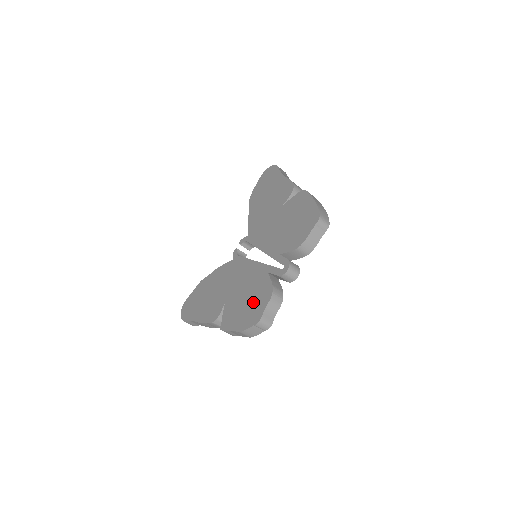
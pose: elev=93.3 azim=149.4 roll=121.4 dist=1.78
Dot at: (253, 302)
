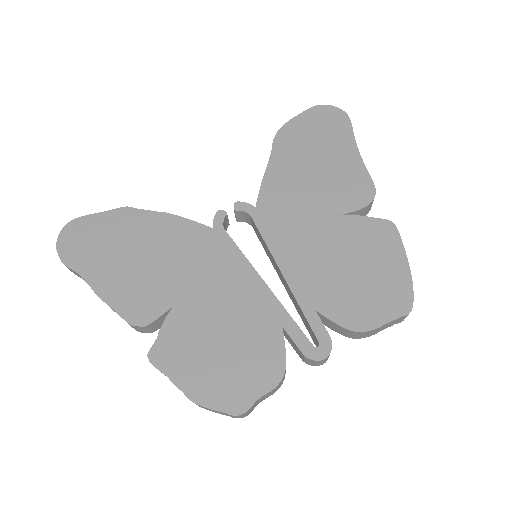
Dot at: (237, 362)
